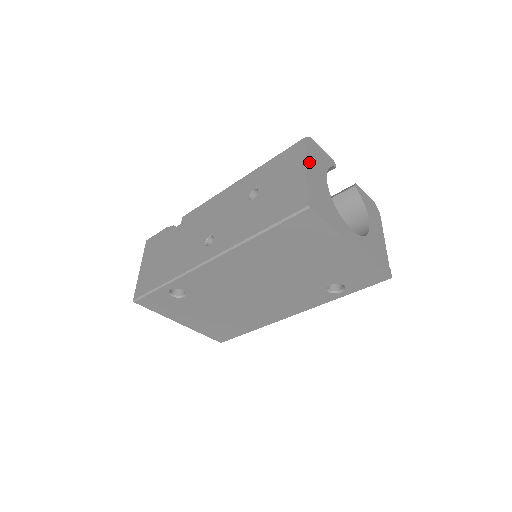
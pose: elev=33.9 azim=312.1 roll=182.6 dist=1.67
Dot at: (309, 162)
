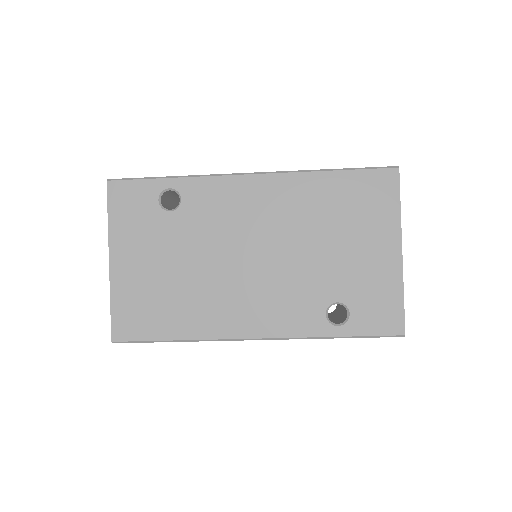
Dot at: occluded
